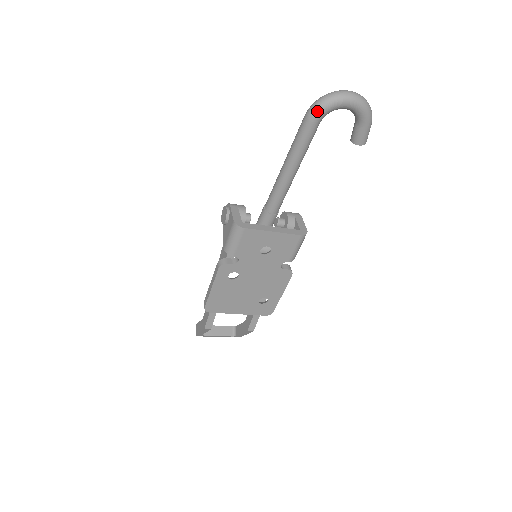
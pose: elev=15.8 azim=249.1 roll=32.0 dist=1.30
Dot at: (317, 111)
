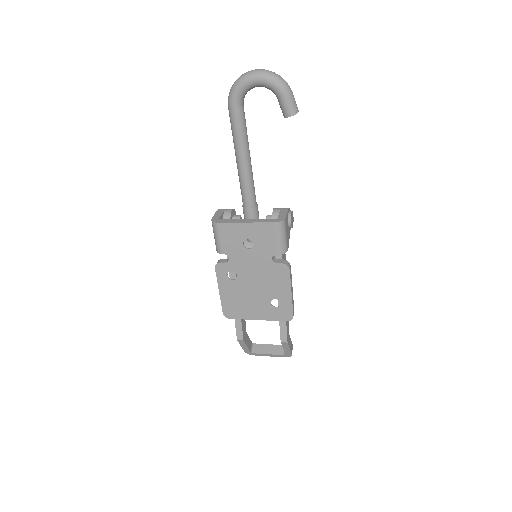
Dot at: (230, 97)
